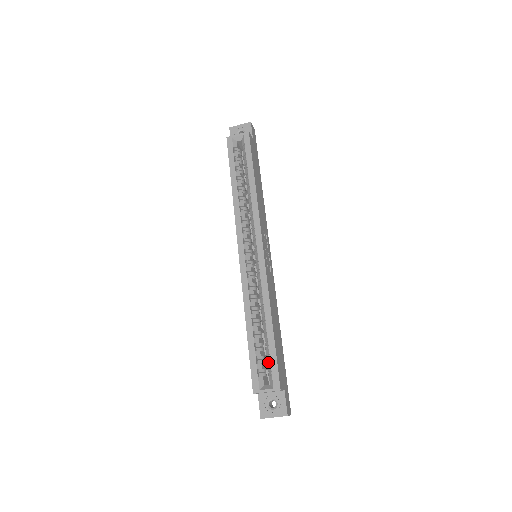
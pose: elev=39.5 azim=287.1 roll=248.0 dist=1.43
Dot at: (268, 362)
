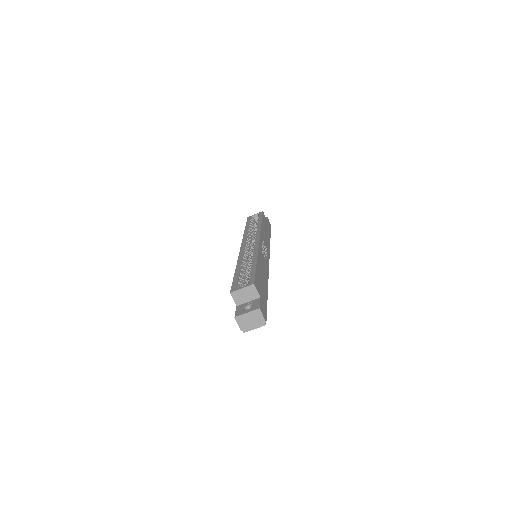
Dot at: (248, 278)
